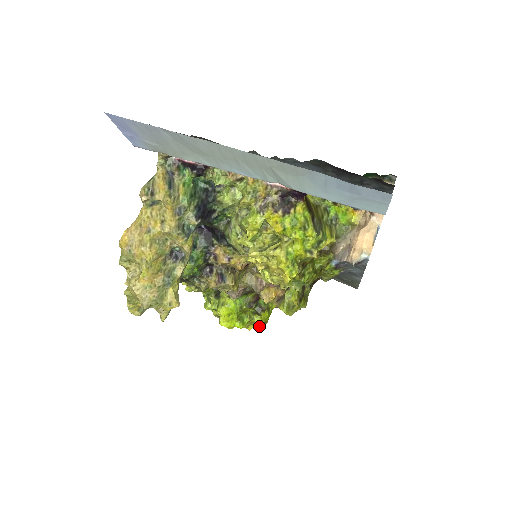
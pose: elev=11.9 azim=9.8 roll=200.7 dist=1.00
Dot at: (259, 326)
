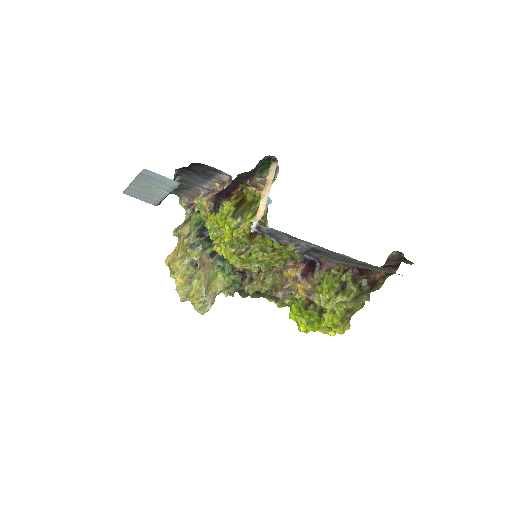
Dot at: (332, 329)
